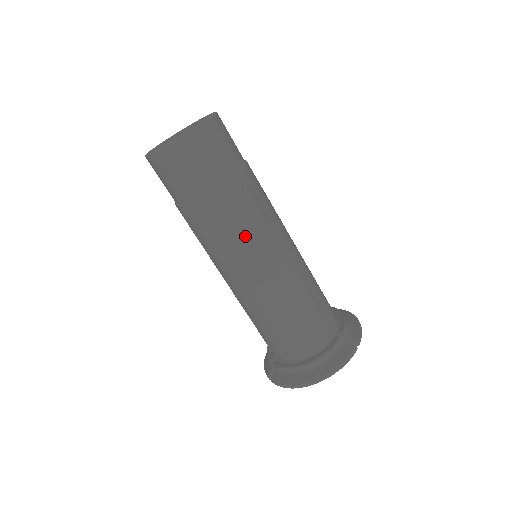
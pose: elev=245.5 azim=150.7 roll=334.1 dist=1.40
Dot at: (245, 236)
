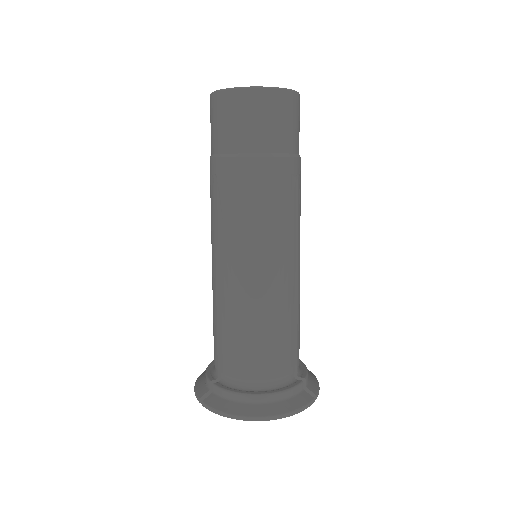
Dot at: (273, 219)
